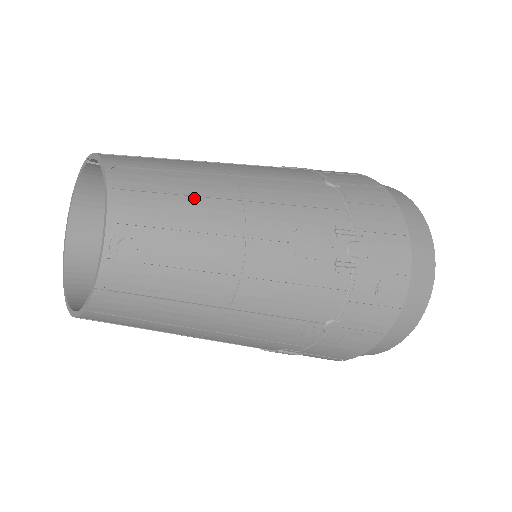
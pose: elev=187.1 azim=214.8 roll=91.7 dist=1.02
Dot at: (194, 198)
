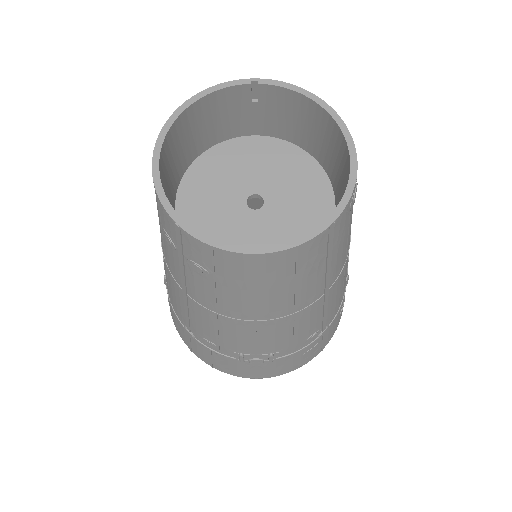
Dot at: occluded
